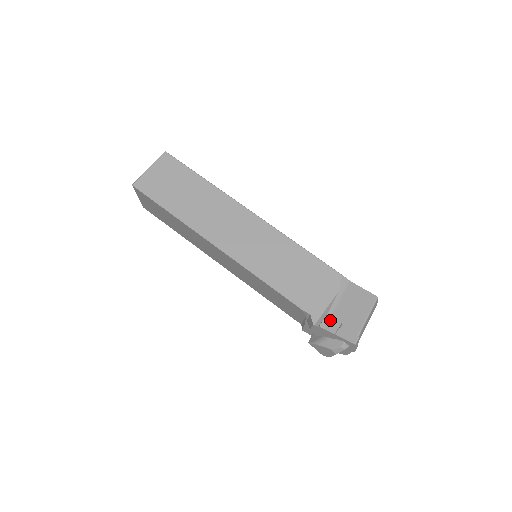
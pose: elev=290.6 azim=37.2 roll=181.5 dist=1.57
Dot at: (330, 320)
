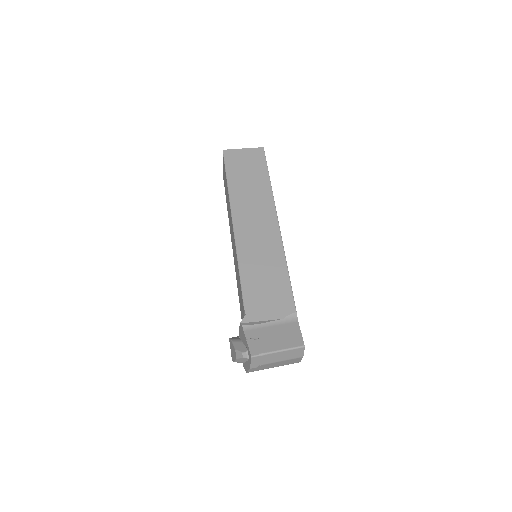
Dot at: (254, 329)
